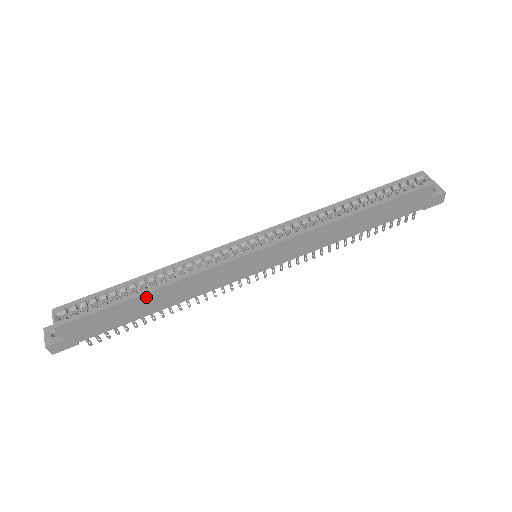
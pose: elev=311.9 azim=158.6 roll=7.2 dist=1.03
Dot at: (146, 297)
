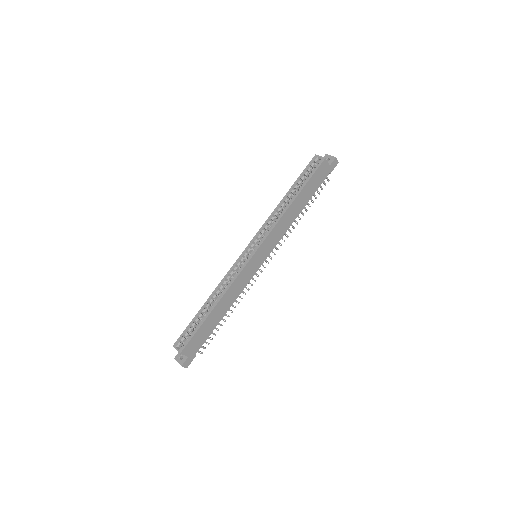
Dot at: (214, 311)
